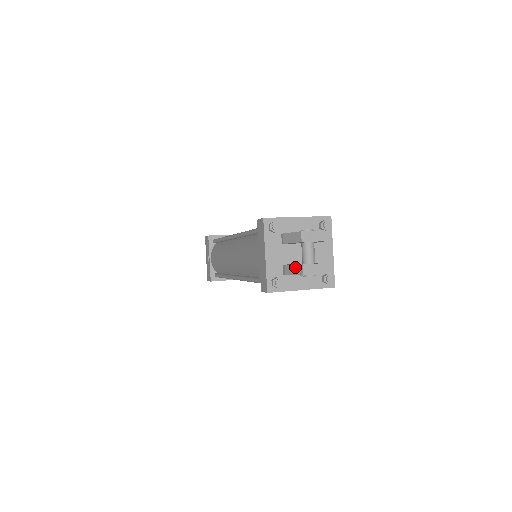
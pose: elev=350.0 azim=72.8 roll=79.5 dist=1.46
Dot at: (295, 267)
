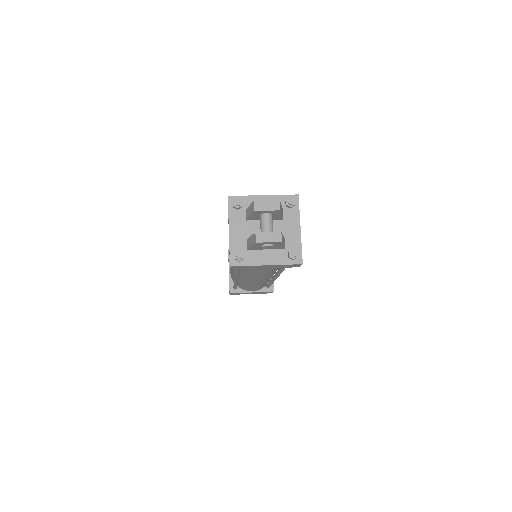
Dot at: (252, 237)
